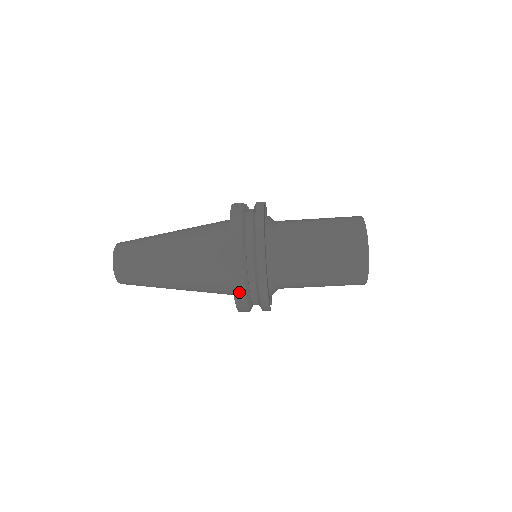
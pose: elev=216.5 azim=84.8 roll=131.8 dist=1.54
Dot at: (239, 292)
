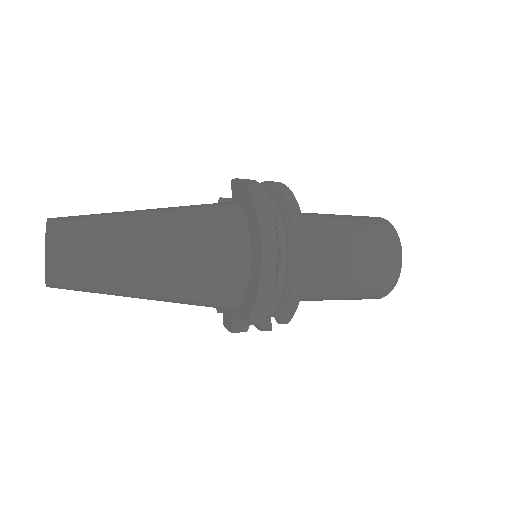
Dot at: (268, 273)
